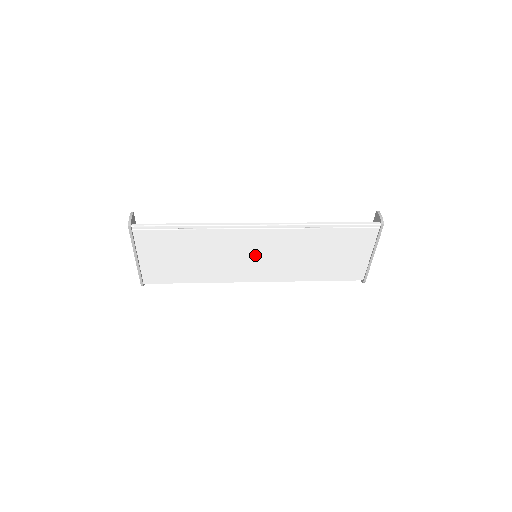
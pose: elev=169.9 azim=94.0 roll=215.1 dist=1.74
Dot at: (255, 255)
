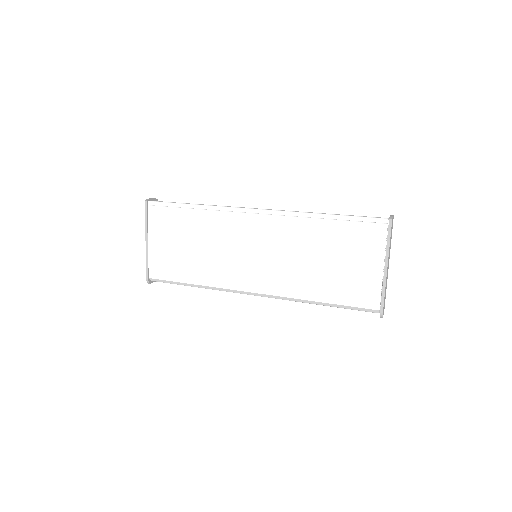
Dot at: (253, 251)
